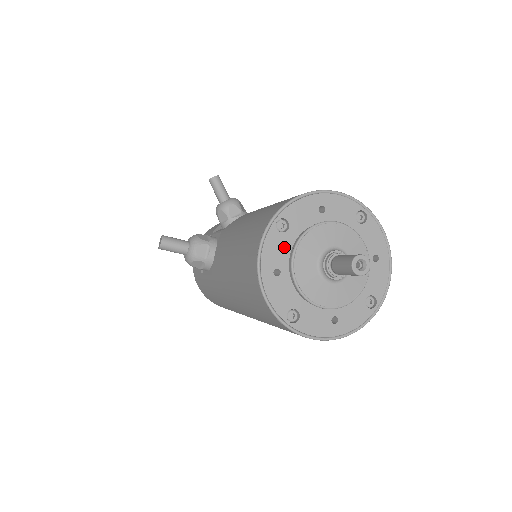
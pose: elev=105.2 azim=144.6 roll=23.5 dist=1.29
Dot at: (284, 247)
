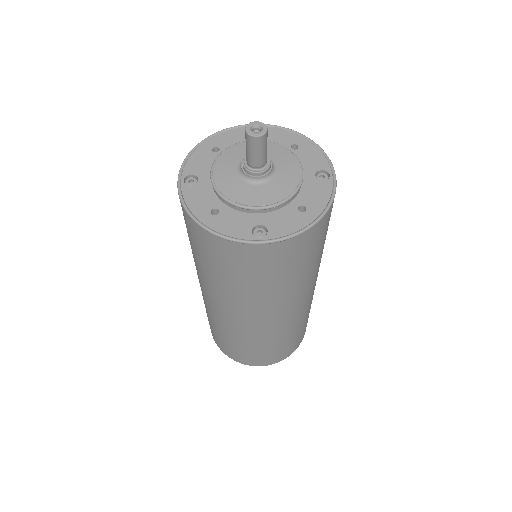
Dot at: occluded
